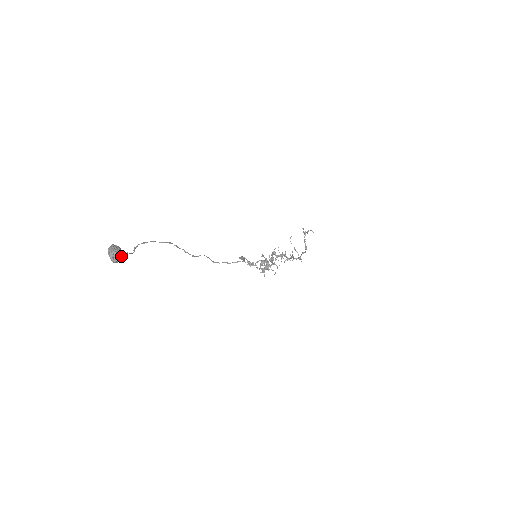
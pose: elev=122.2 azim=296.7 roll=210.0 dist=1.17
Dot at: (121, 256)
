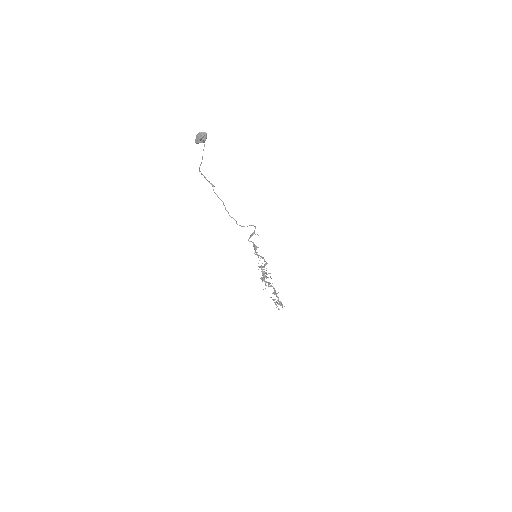
Dot at: occluded
